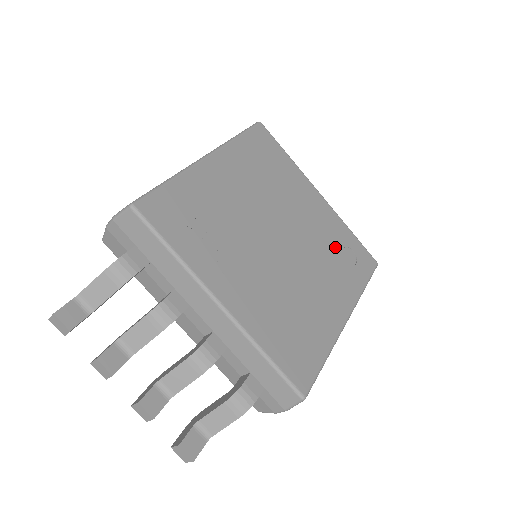
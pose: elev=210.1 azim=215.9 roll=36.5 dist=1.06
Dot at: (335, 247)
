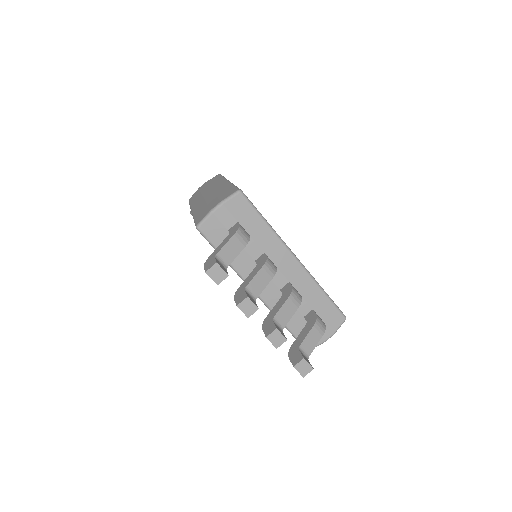
Dot at: occluded
